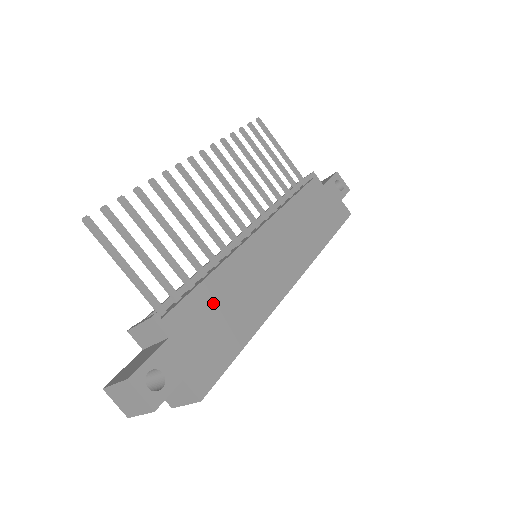
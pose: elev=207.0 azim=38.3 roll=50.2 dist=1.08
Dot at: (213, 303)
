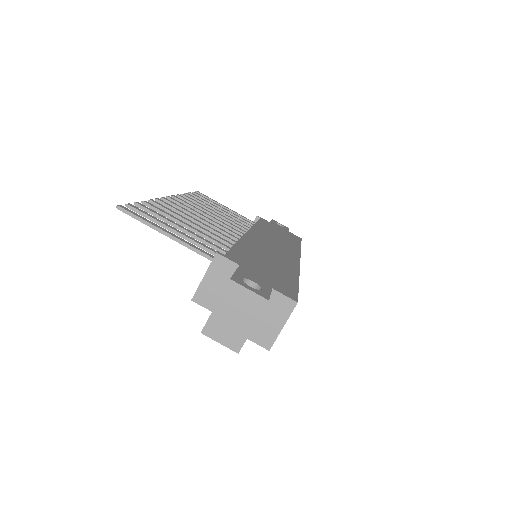
Dot at: (253, 256)
